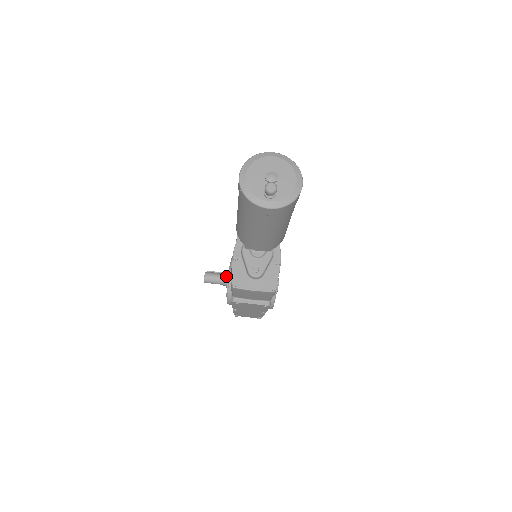
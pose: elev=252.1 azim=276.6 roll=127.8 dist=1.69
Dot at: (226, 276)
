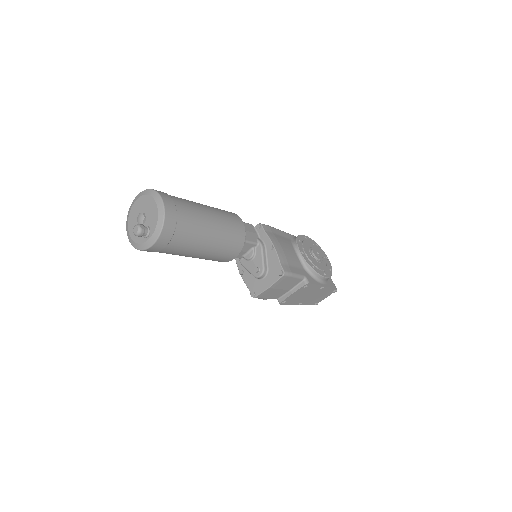
Dot at: occluded
